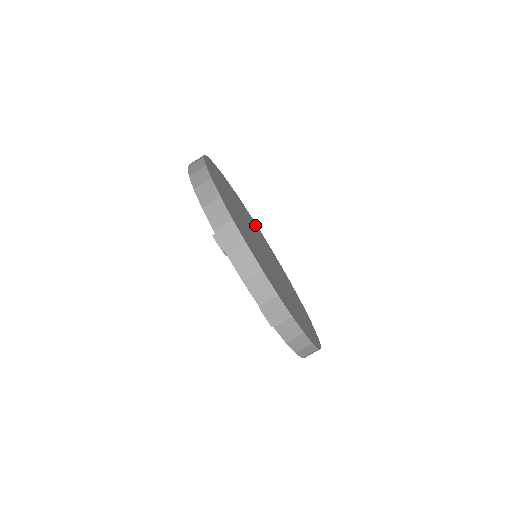
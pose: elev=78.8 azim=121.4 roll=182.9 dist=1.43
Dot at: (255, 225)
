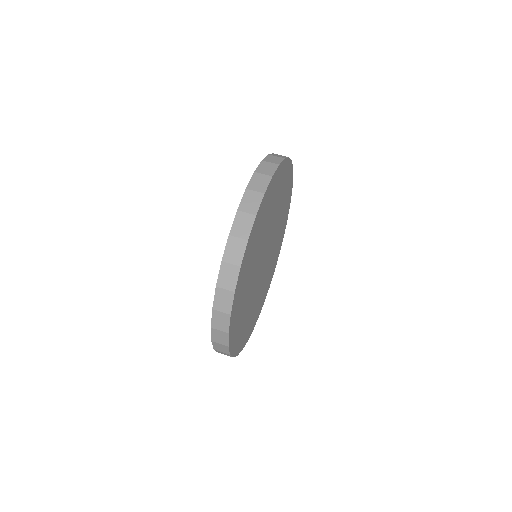
Dot at: (274, 265)
